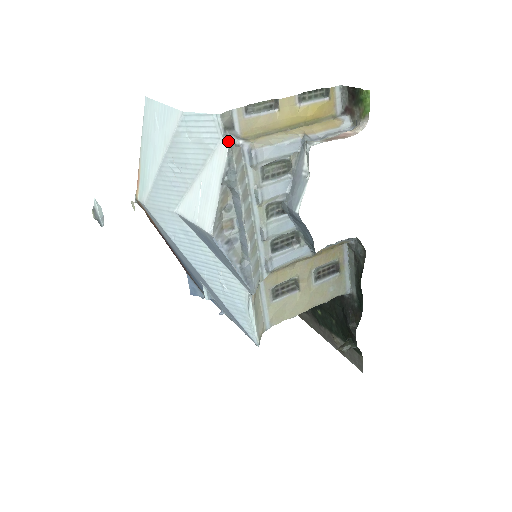
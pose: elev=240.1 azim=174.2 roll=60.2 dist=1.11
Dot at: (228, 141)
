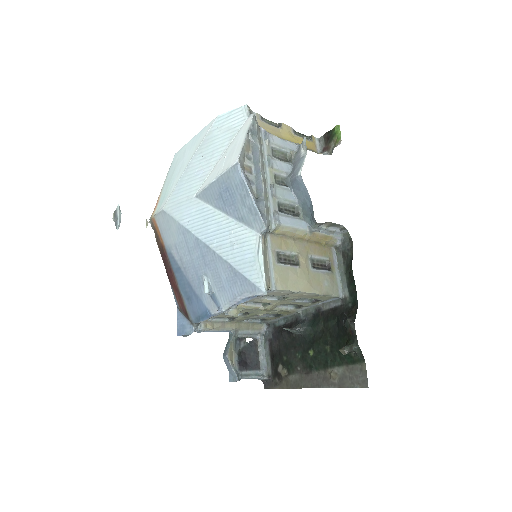
Dot at: (253, 114)
